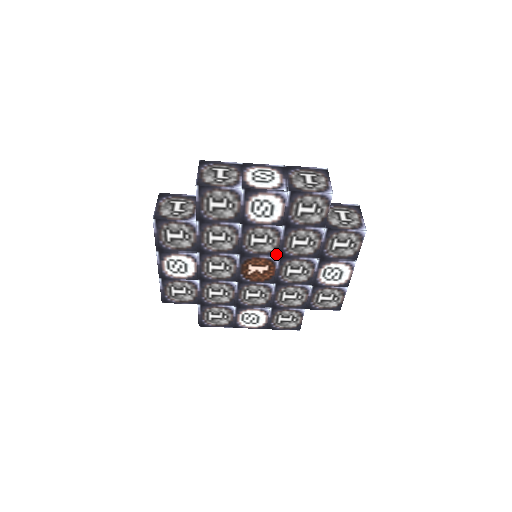
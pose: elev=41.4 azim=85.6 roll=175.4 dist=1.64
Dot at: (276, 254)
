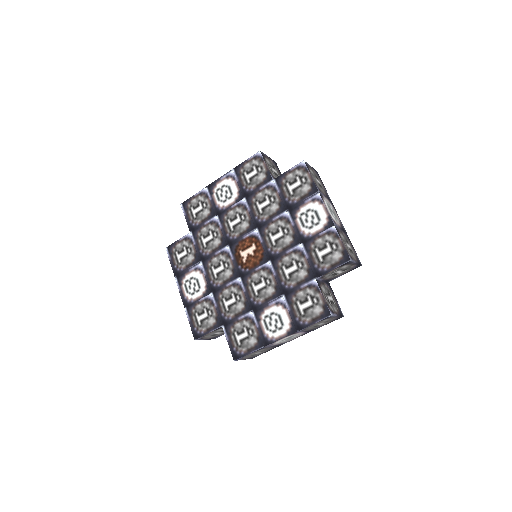
Dot at: (253, 228)
